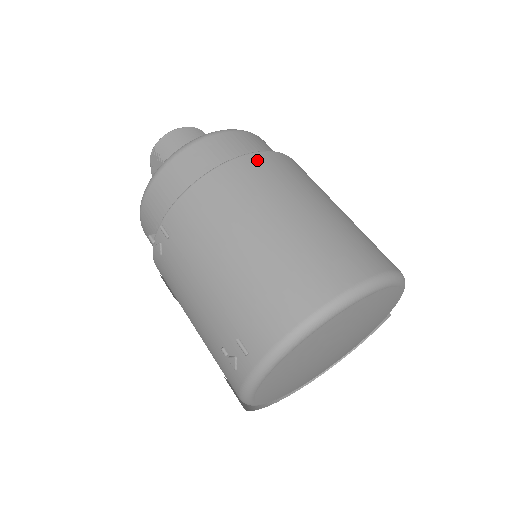
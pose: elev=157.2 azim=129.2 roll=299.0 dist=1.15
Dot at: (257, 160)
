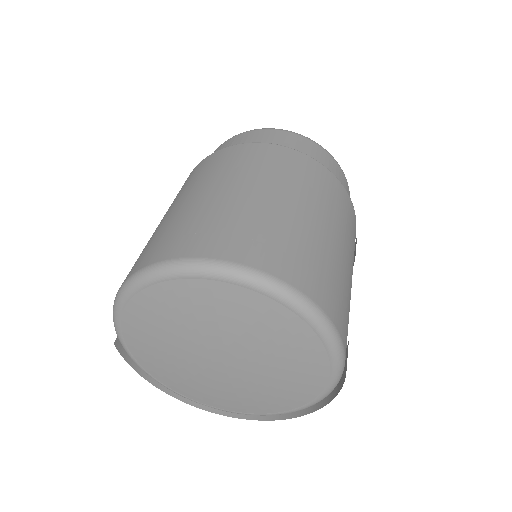
Dot at: (243, 148)
